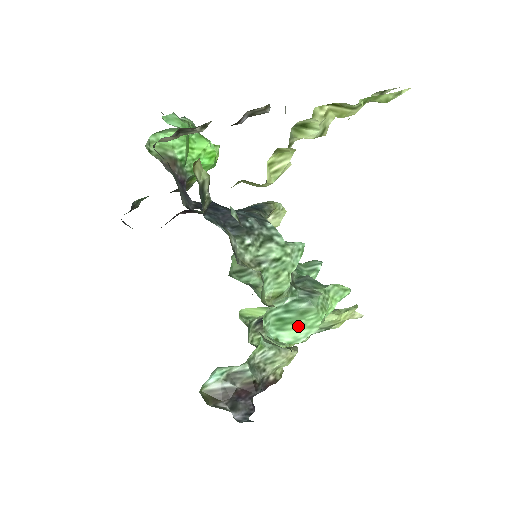
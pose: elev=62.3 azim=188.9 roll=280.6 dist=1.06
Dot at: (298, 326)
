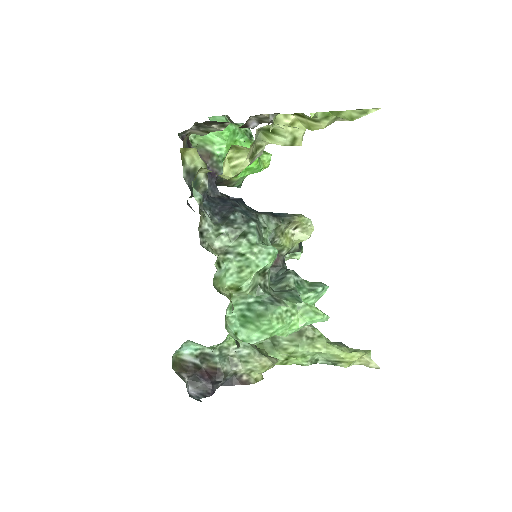
Dot at: (254, 327)
